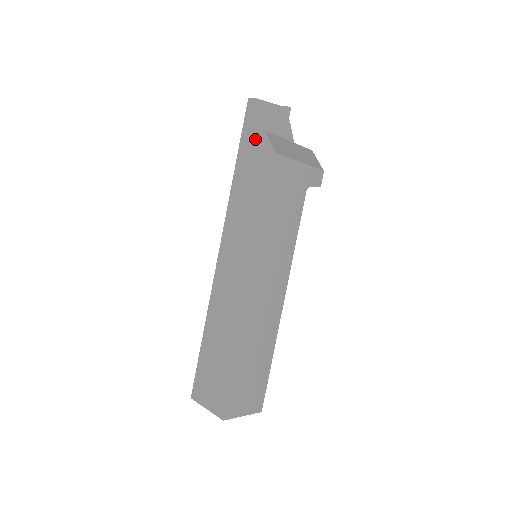
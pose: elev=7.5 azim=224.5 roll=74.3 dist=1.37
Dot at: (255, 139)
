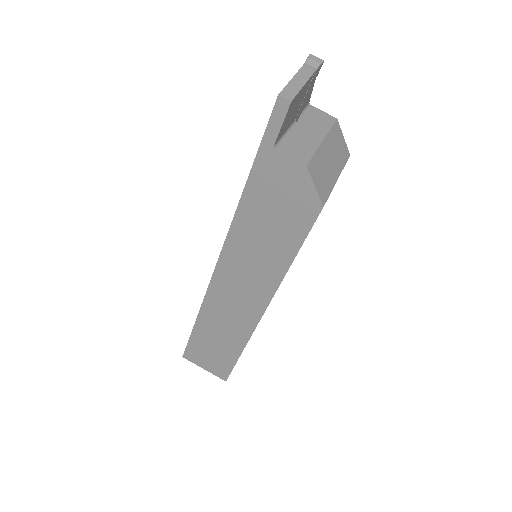
Dot at: (287, 170)
